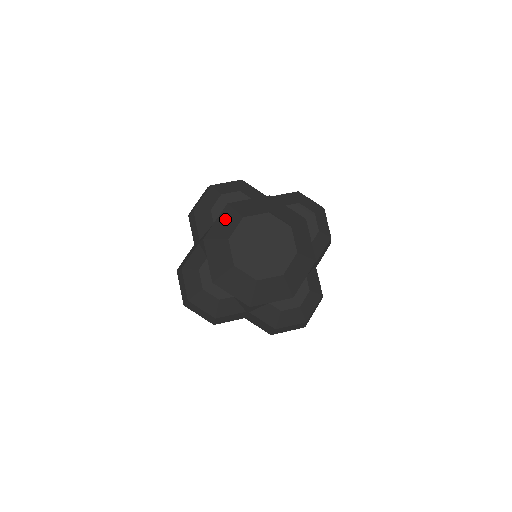
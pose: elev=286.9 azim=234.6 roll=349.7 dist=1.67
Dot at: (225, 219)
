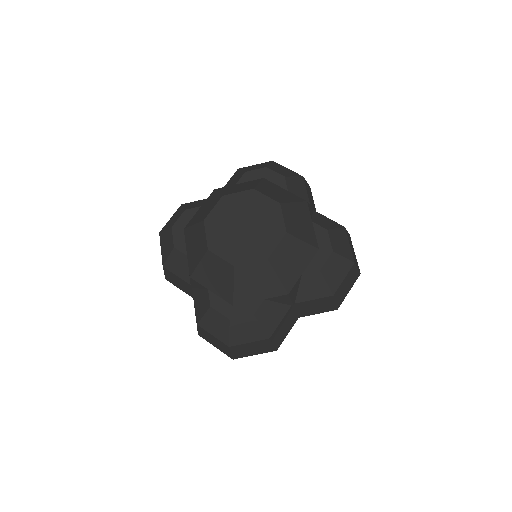
Dot at: (244, 185)
